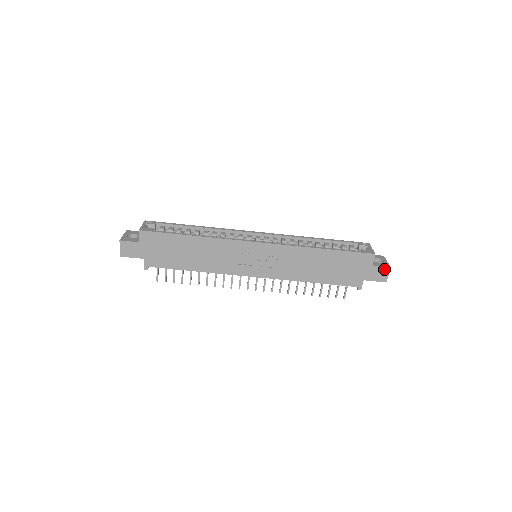
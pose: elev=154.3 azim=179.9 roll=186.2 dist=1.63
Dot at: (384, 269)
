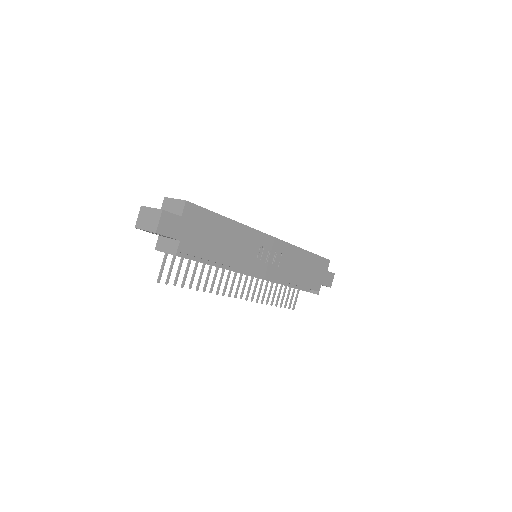
Dot at: (332, 275)
